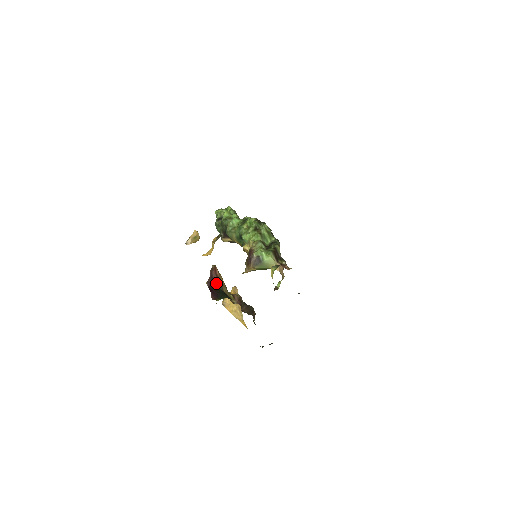
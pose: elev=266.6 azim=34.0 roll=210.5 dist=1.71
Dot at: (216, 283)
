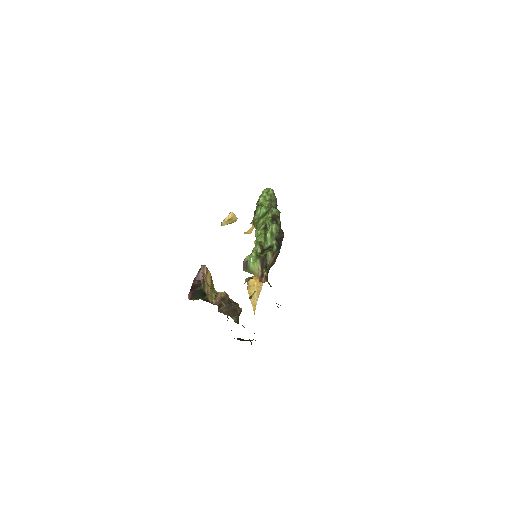
Dot at: (200, 282)
